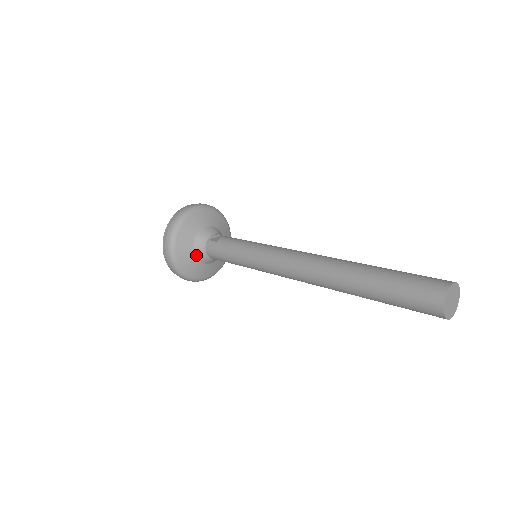
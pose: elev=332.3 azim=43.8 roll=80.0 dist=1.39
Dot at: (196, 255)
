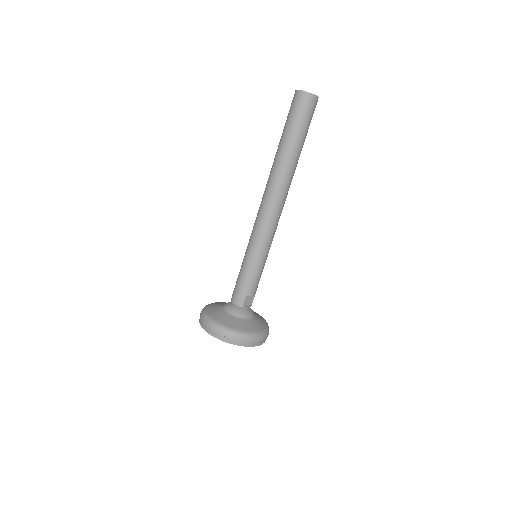
Dot at: (230, 314)
